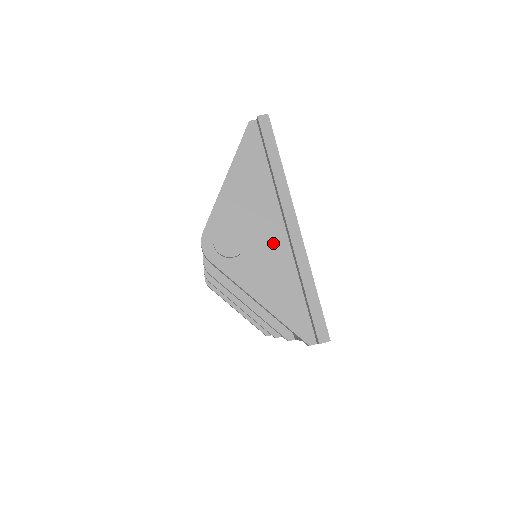
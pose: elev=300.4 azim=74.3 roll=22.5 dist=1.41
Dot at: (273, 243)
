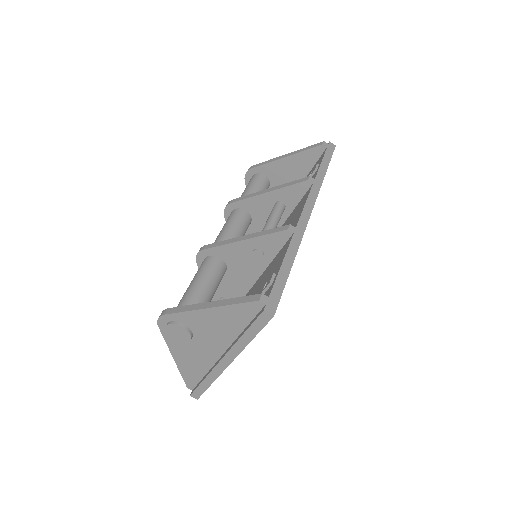
Dot at: (207, 352)
